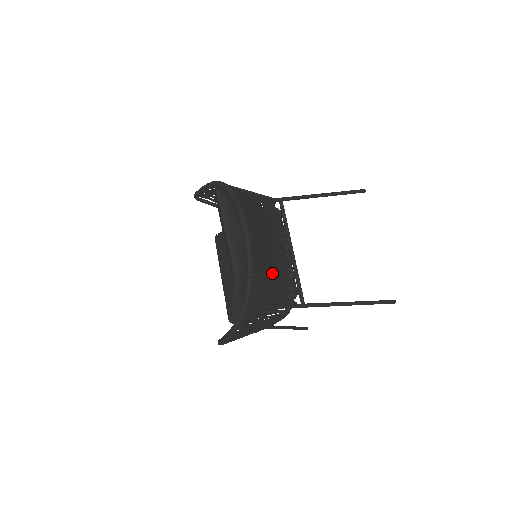
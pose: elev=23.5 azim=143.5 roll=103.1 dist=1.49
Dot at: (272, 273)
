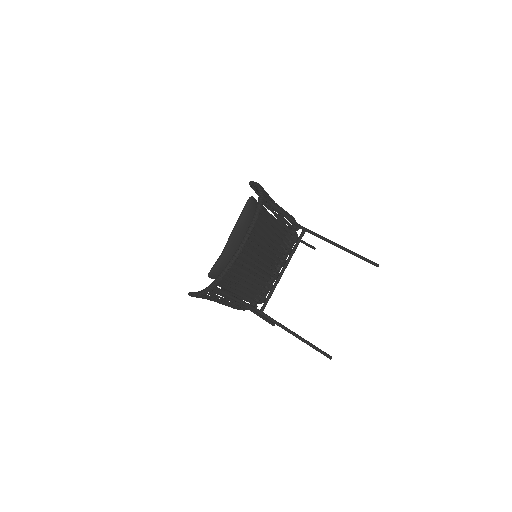
Dot at: (249, 278)
